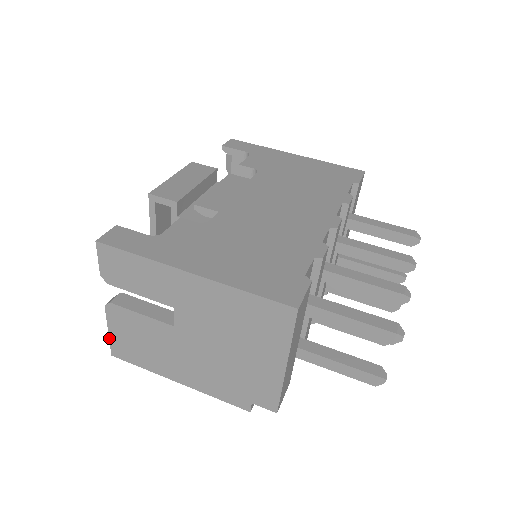
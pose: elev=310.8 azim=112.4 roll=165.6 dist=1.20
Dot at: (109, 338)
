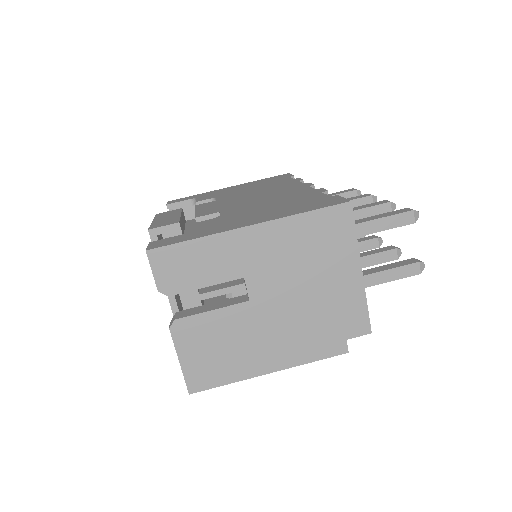
Dot at: (182, 371)
